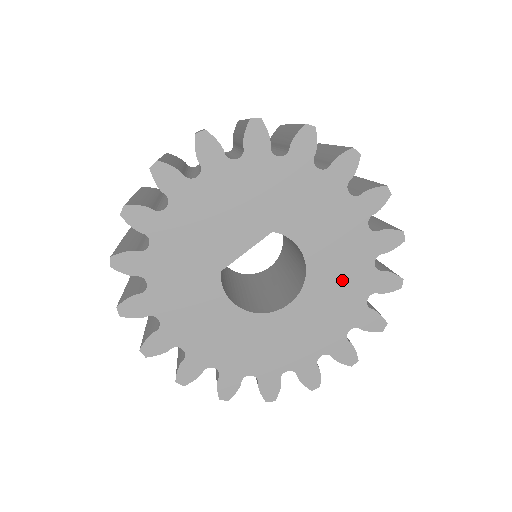
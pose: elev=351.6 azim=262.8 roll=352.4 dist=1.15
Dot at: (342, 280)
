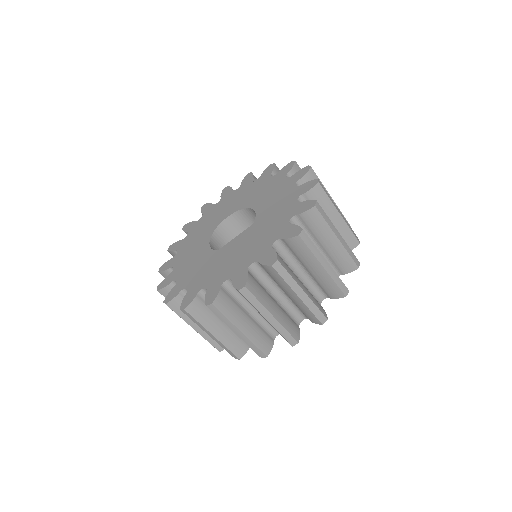
Dot at: occluded
